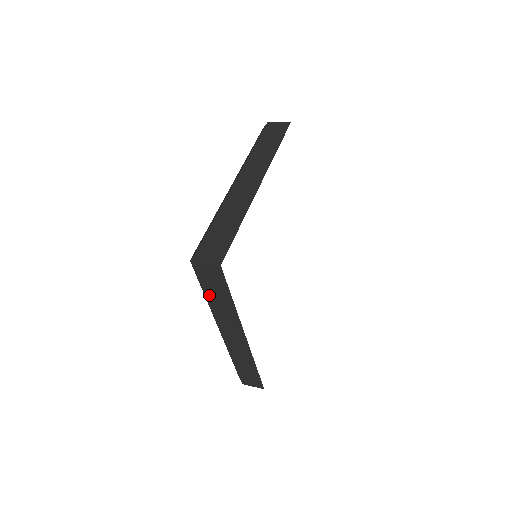
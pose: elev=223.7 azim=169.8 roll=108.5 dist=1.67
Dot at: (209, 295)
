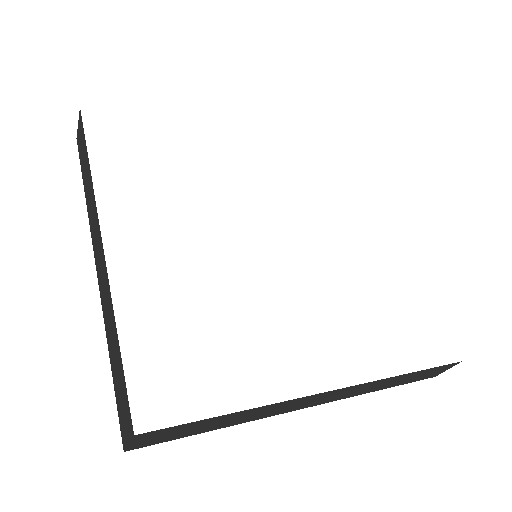
Dot at: (213, 428)
